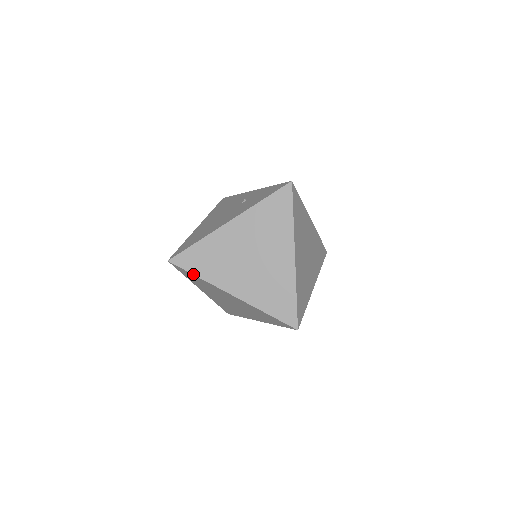
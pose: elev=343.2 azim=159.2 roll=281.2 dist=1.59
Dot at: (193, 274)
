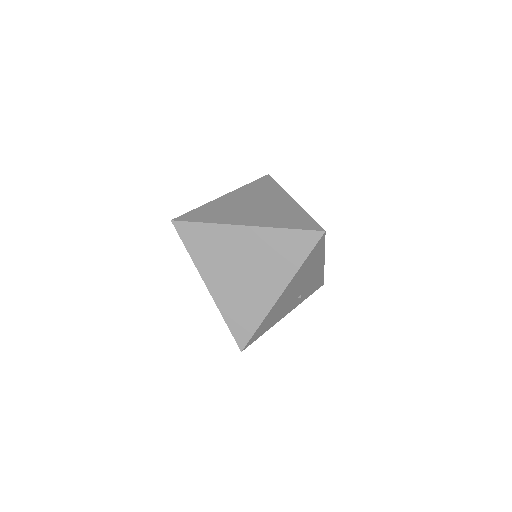
Dot at: occluded
